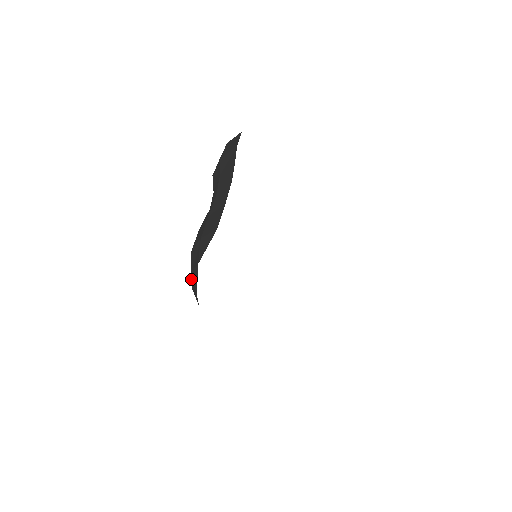
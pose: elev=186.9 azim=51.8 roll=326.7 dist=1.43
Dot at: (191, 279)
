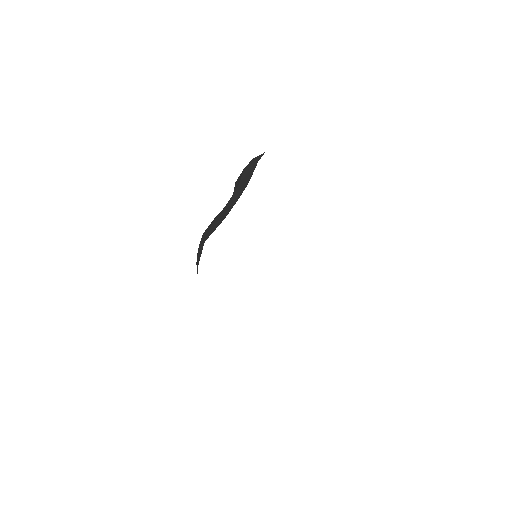
Dot at: (197, 255)
